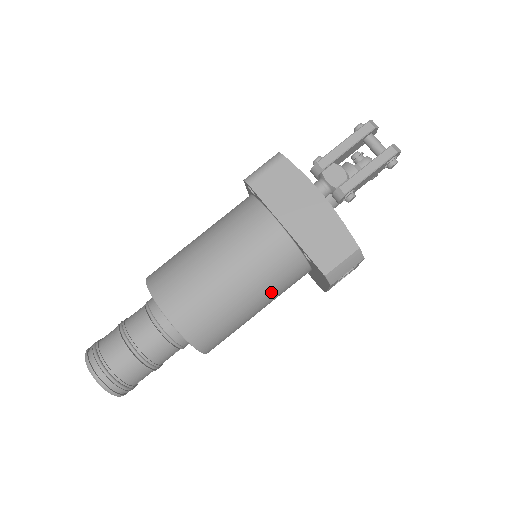
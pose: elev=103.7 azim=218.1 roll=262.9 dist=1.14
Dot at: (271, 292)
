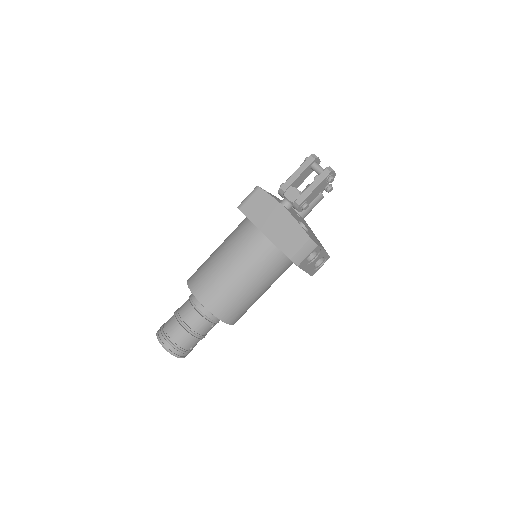
Dot at: (264, 277)
